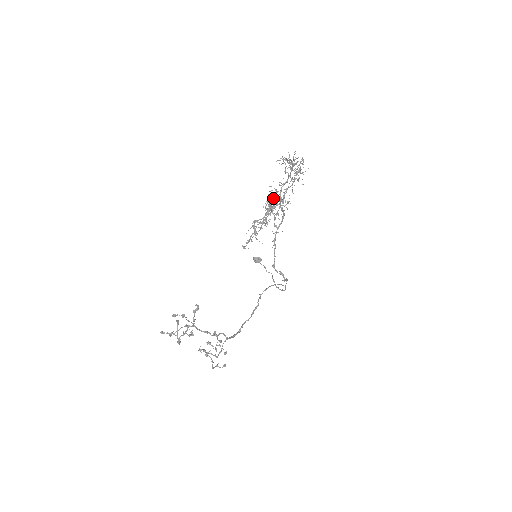
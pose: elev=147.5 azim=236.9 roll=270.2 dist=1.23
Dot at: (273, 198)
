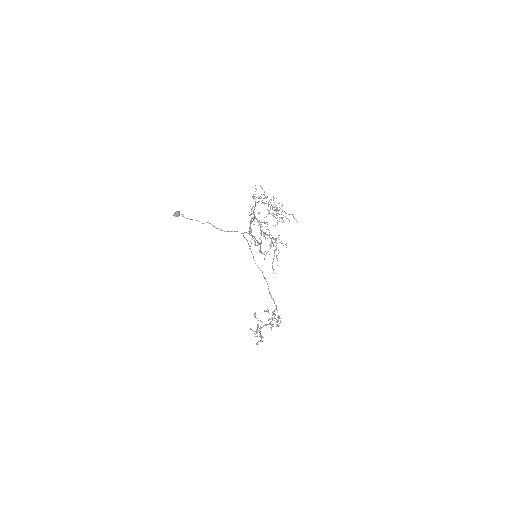
Dot at: (260, 226)
